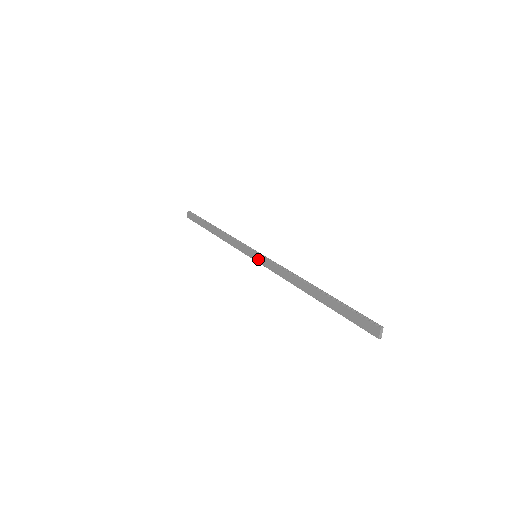
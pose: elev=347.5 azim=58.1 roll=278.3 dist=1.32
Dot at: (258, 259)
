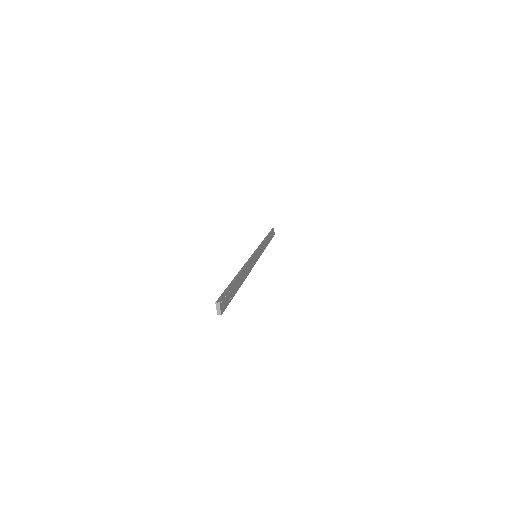
Dot at: occluded
